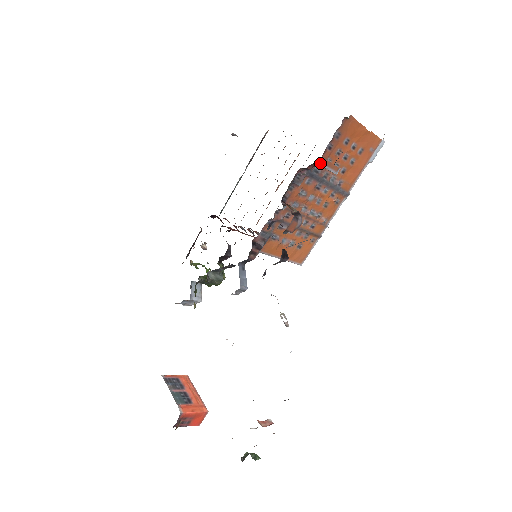
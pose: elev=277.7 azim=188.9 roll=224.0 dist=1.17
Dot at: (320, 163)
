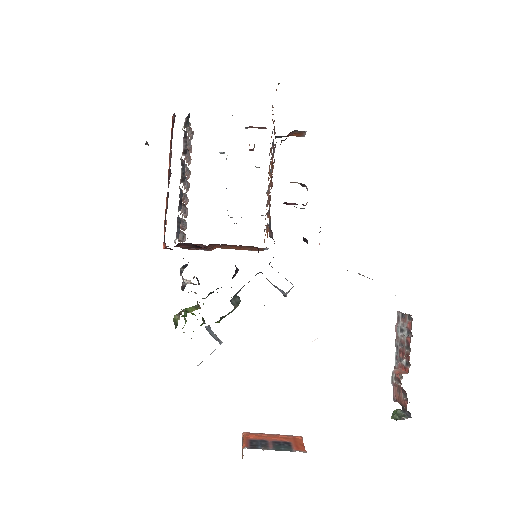
Dot at: occluded
